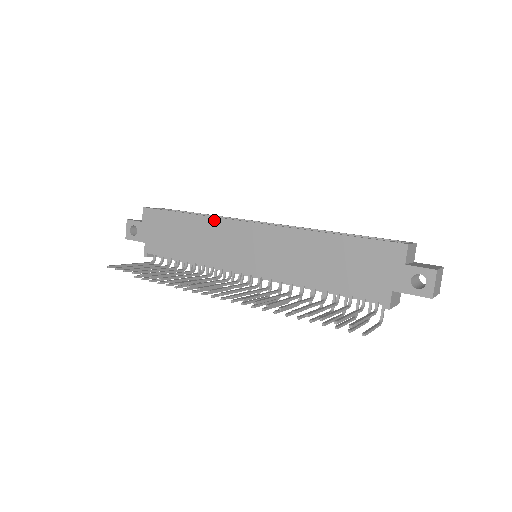
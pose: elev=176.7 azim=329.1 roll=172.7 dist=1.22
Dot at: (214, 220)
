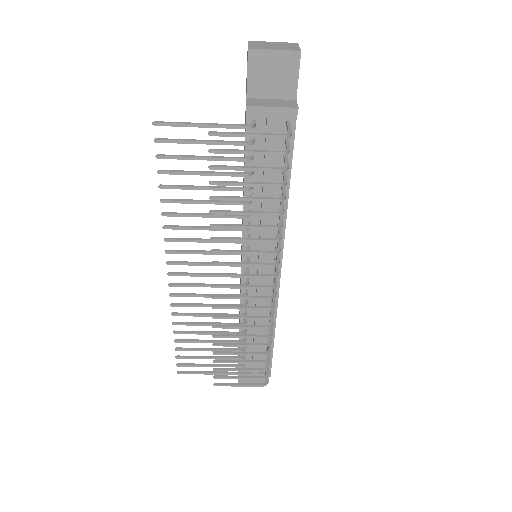
Dot at: occluded
